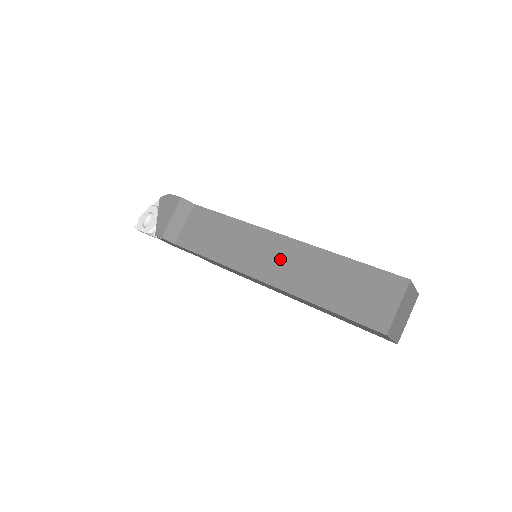
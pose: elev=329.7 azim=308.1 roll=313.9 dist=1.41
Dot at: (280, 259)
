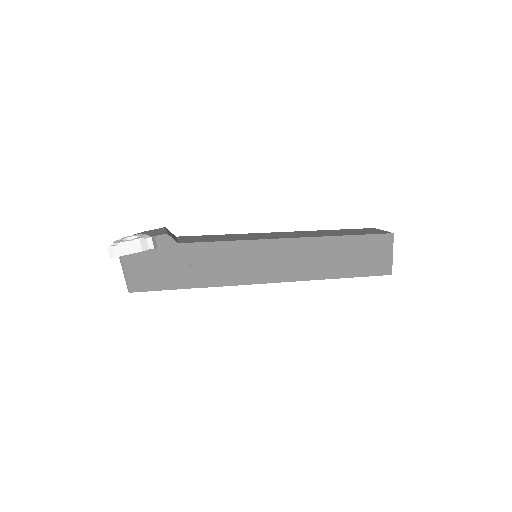
Dot at: (289, 234)
